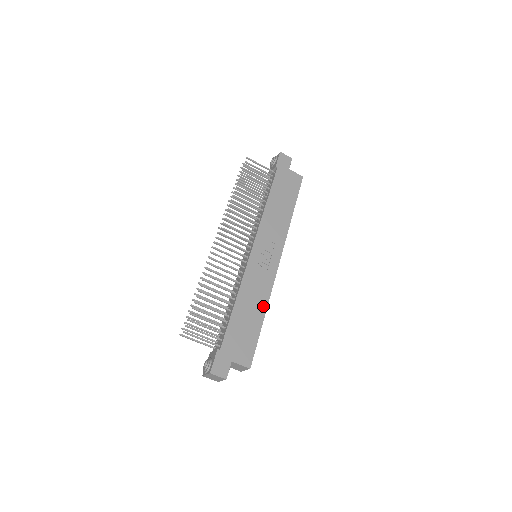
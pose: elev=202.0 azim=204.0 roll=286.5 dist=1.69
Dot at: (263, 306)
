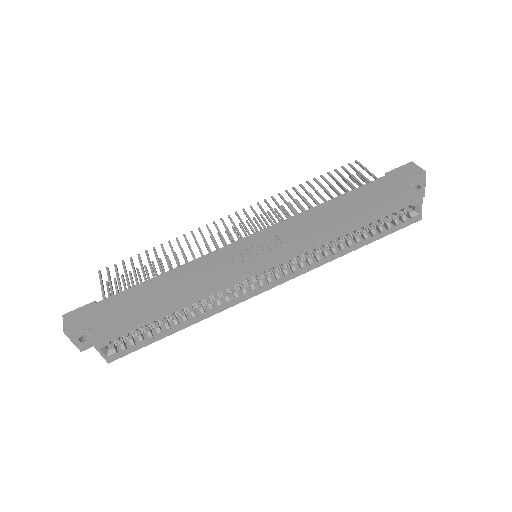
Dot at: (185, 296)
